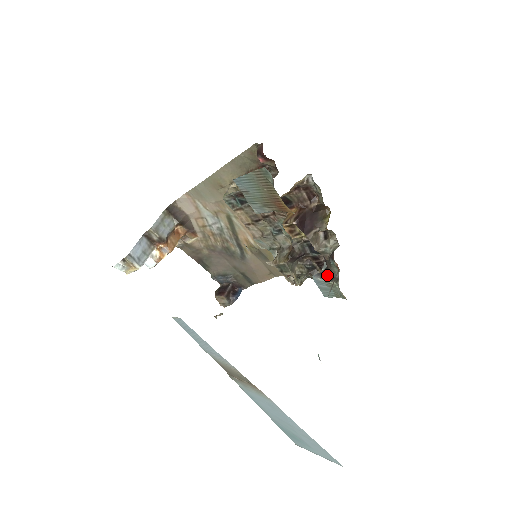
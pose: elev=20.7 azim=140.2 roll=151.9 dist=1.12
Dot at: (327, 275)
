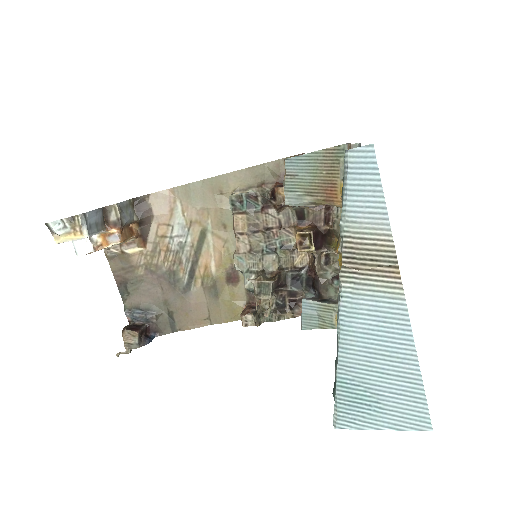
Dot at: (321, 299)
